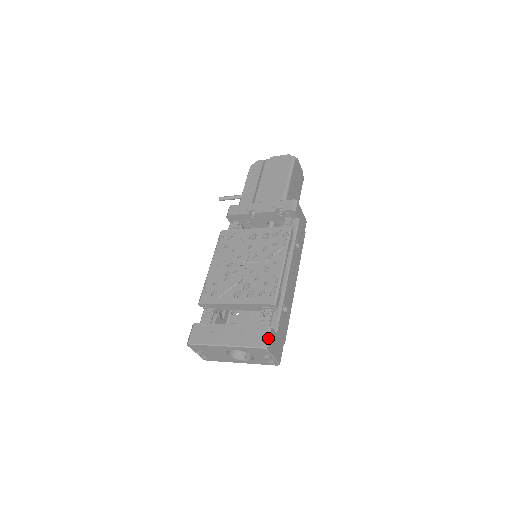
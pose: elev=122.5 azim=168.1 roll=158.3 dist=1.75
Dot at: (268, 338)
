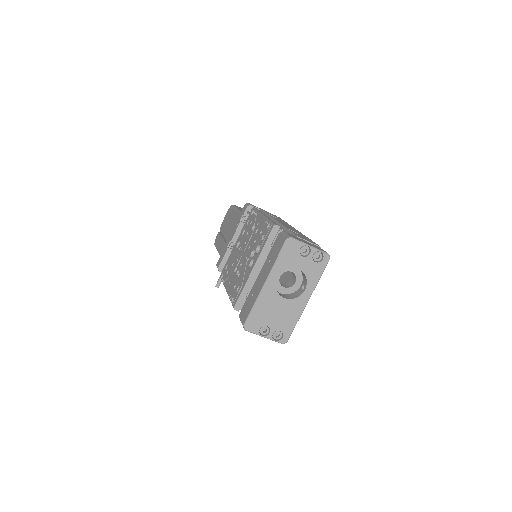
Dot at: (286, 235)
